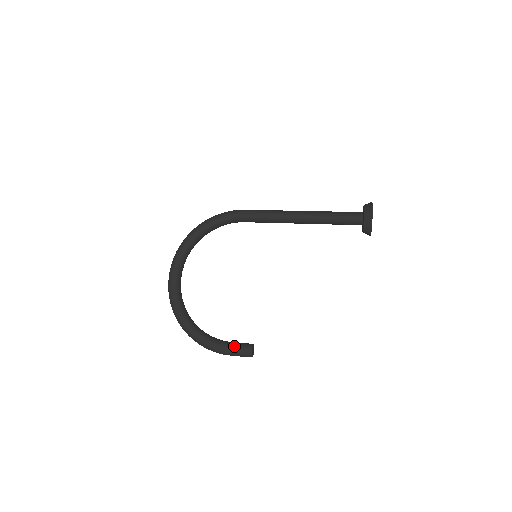
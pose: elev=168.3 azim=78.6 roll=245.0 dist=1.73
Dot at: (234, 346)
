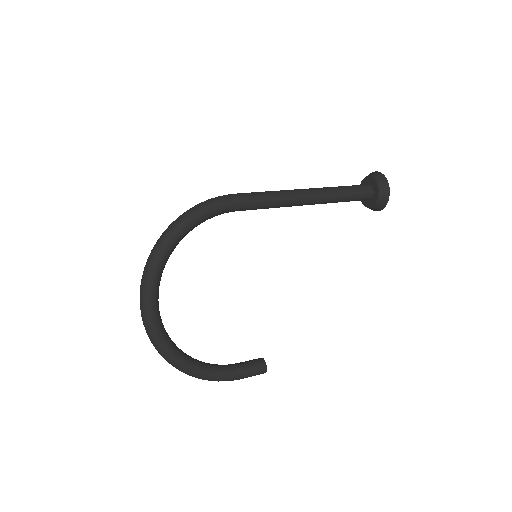
Dot at: (247, 370)
